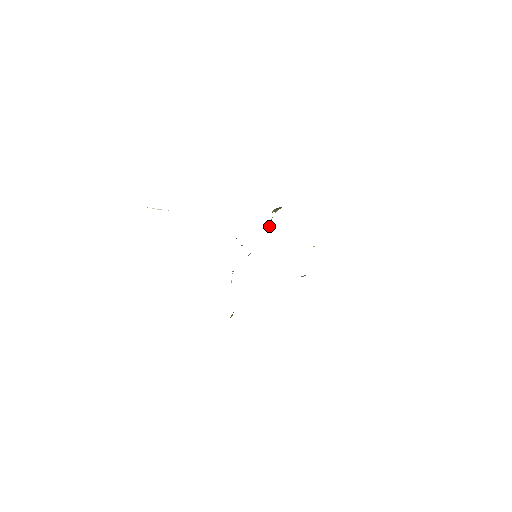
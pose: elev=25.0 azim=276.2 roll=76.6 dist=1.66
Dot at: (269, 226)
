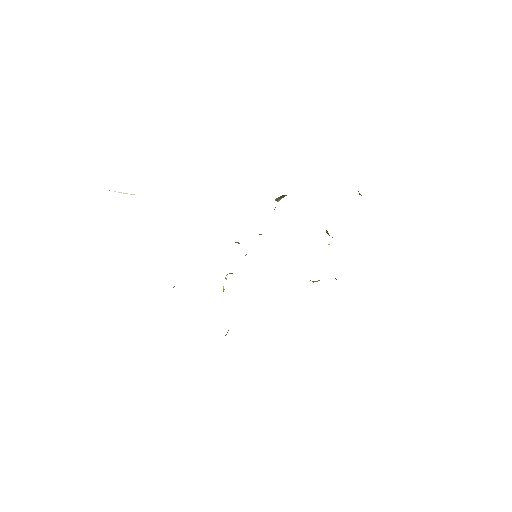
Dot at: occluded
